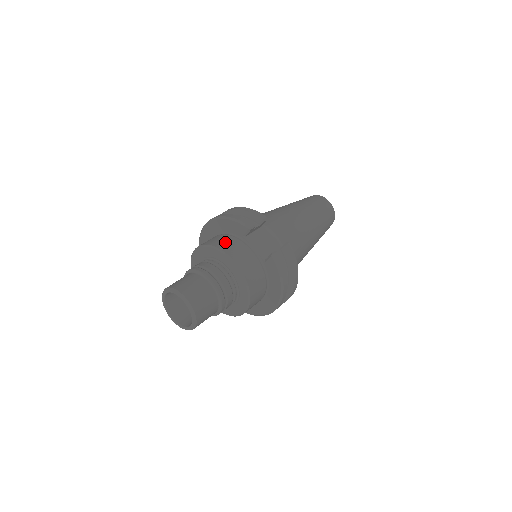
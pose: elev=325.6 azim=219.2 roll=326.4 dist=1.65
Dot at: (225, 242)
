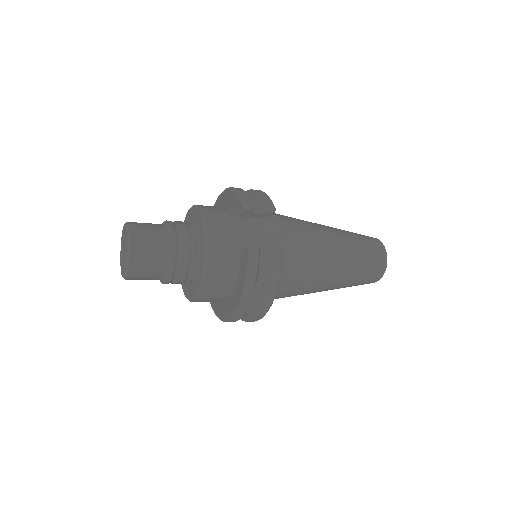
Dot at: (215, 211)
